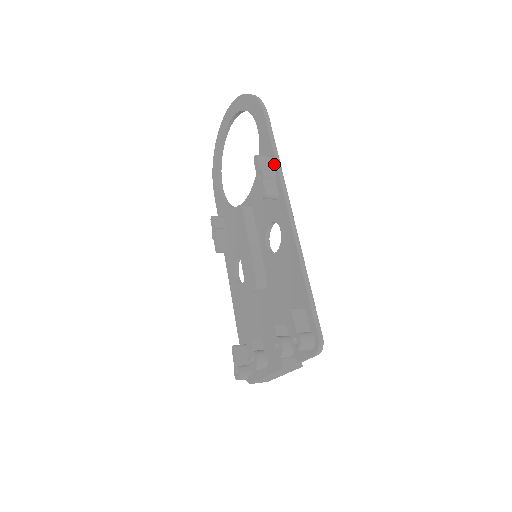
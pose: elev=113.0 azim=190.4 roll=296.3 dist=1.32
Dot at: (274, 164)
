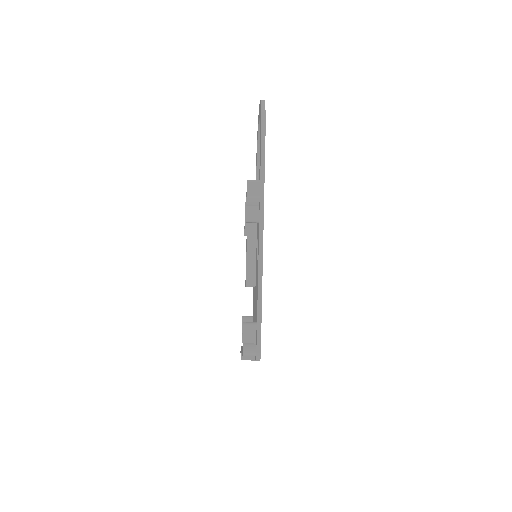
Dot at: (259, 191)
